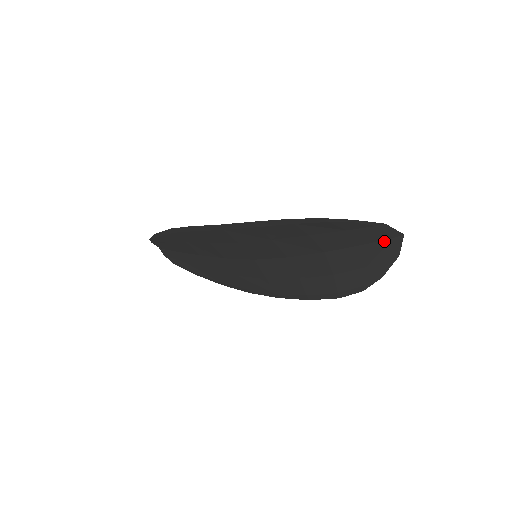
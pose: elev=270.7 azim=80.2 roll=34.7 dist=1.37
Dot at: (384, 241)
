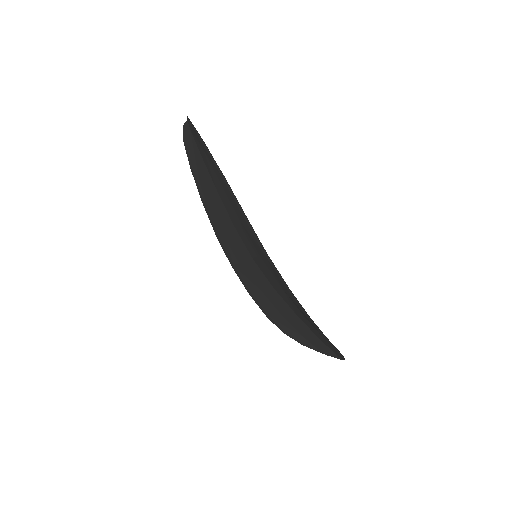
Dot at: (331, 350)
